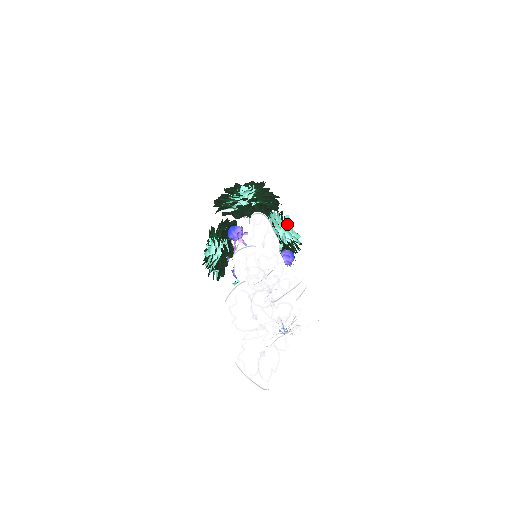
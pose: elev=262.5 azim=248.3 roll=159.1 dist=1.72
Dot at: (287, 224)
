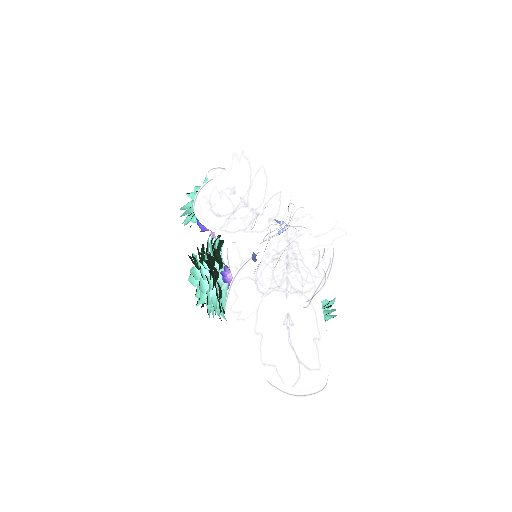
Dot at: occluded
